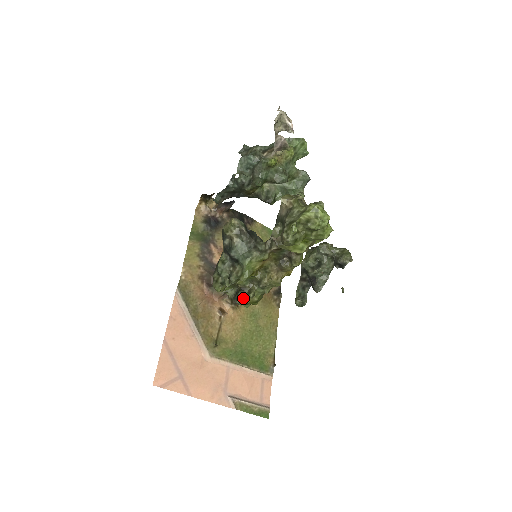
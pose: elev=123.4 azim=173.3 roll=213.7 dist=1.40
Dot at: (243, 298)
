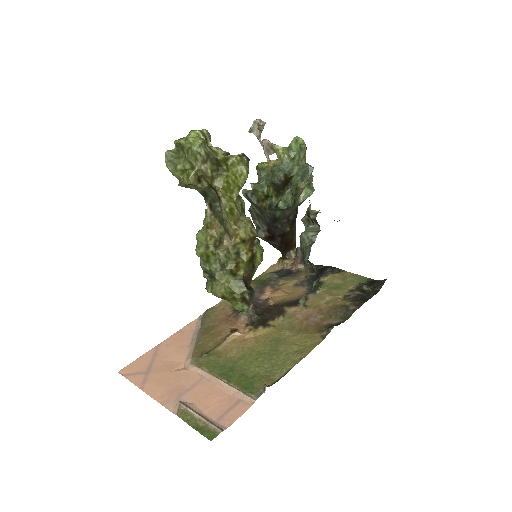
Dot at: (214, 285)
